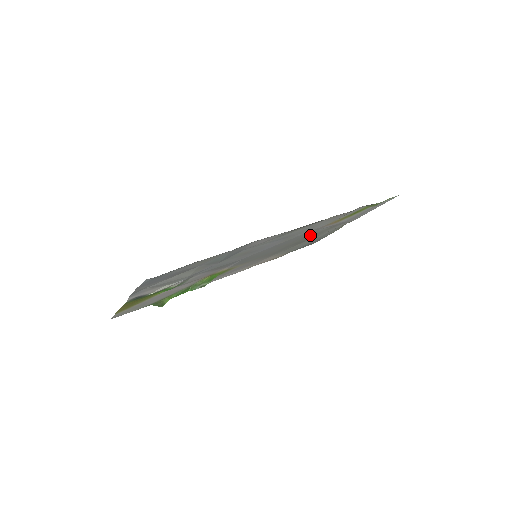
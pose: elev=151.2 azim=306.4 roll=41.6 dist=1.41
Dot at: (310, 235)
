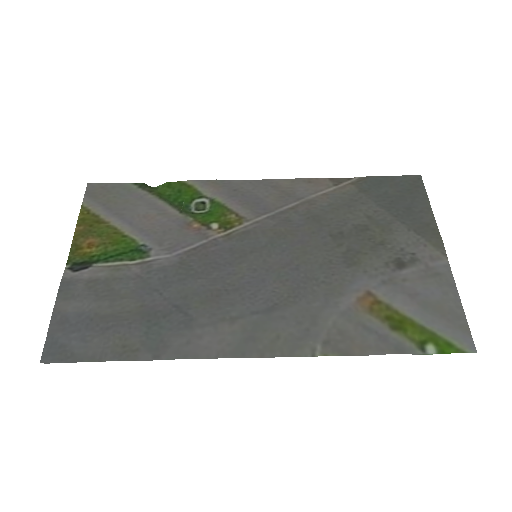
Dot at: (353, 259)
